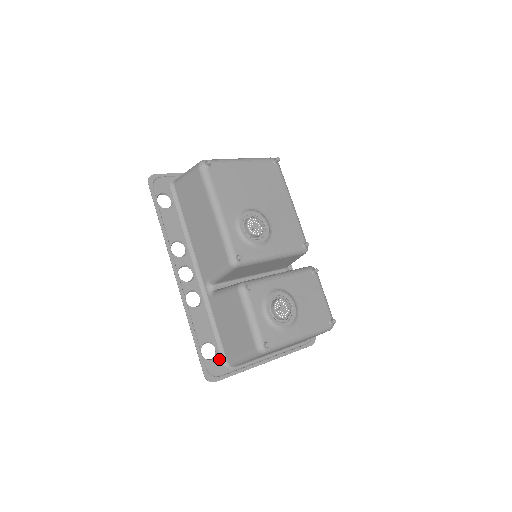
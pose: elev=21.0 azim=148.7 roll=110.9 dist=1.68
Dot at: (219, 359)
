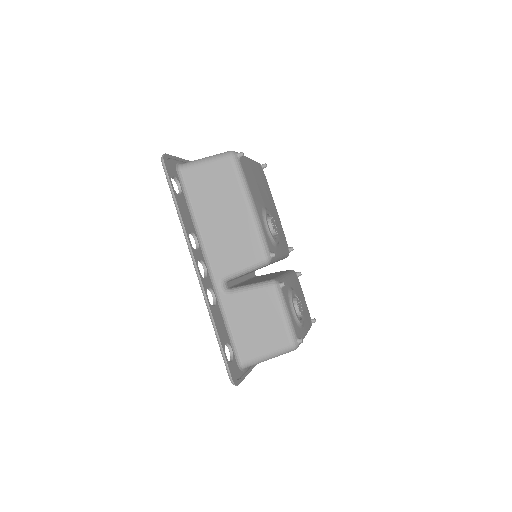
Dot at: (235, 361)
